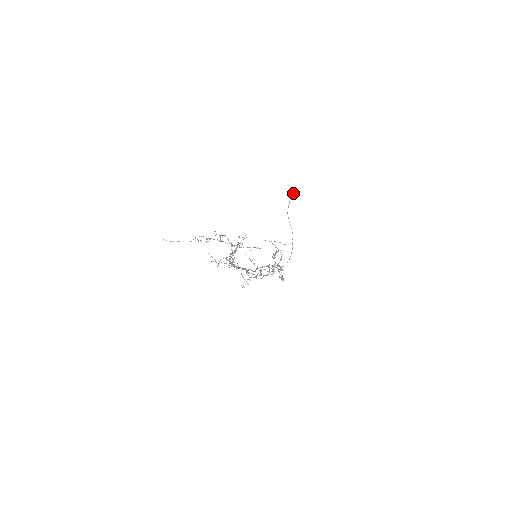
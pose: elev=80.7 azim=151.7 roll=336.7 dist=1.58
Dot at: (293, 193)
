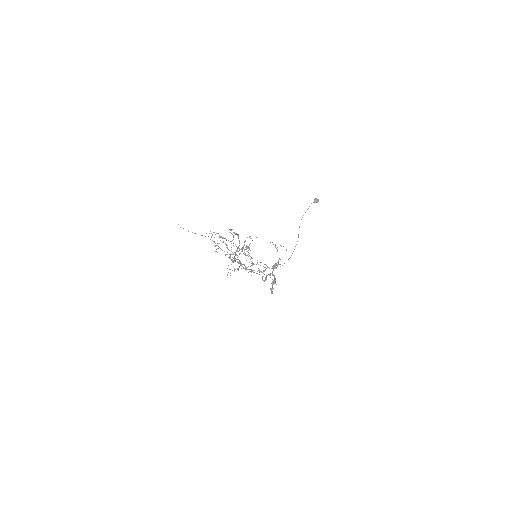
Dot at: (315, 201)
